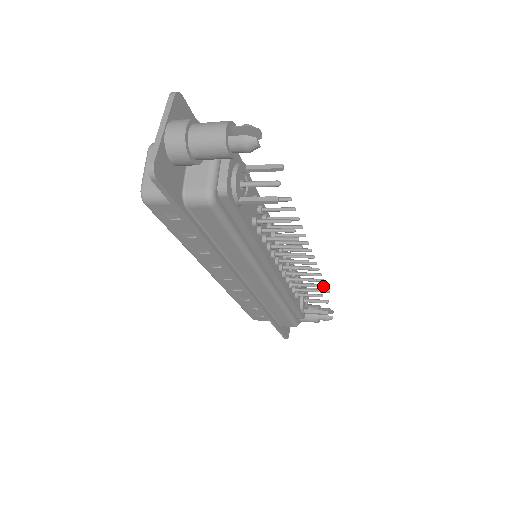
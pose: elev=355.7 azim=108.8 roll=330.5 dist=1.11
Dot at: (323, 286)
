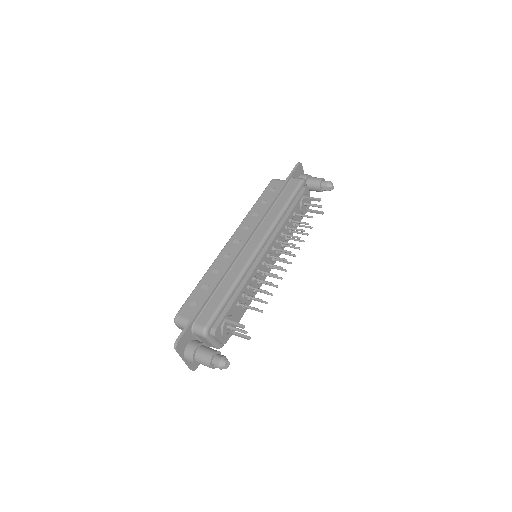
Dot at: occluded
